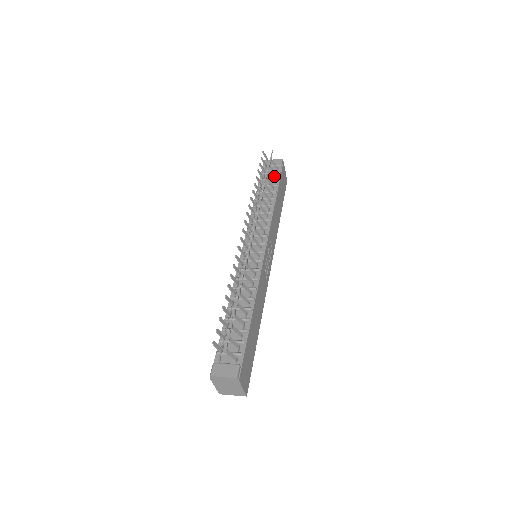
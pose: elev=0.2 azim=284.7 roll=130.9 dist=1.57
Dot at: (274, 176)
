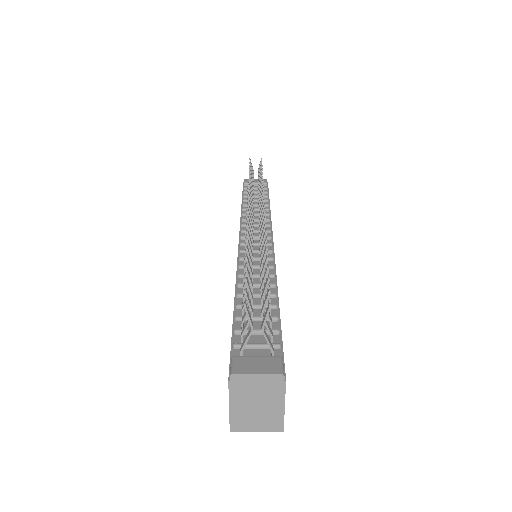
Dot at: occluded
